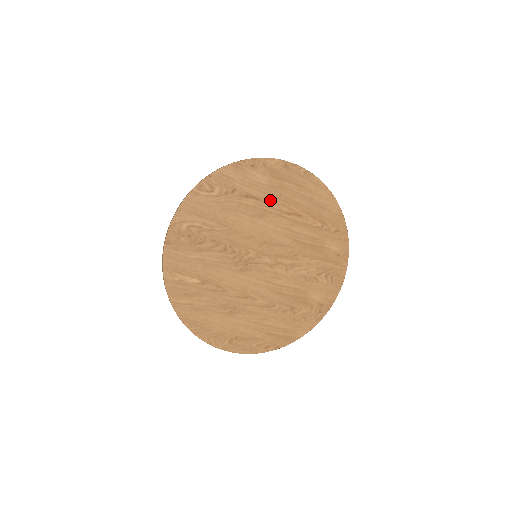
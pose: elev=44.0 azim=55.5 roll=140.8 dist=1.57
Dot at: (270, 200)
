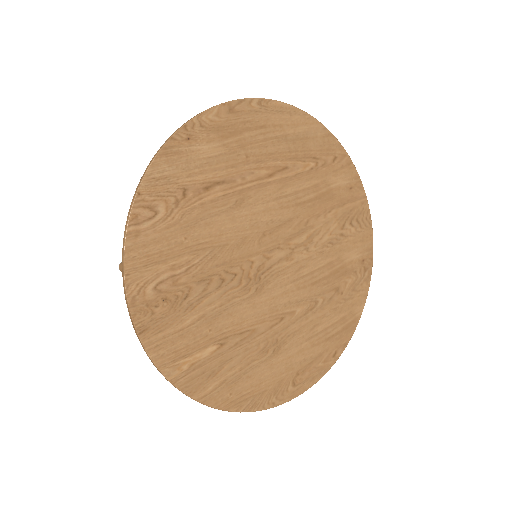
Dot at: (238, 173)
